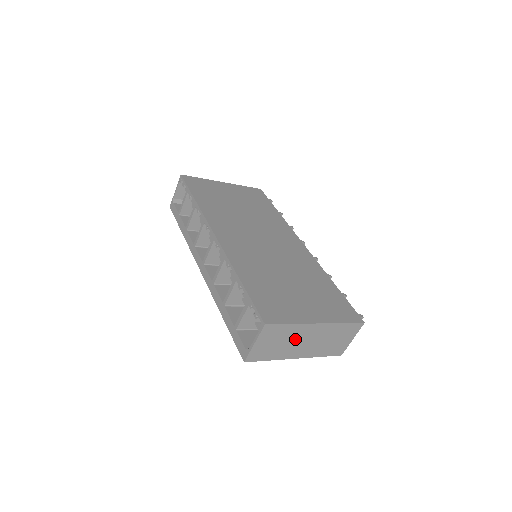
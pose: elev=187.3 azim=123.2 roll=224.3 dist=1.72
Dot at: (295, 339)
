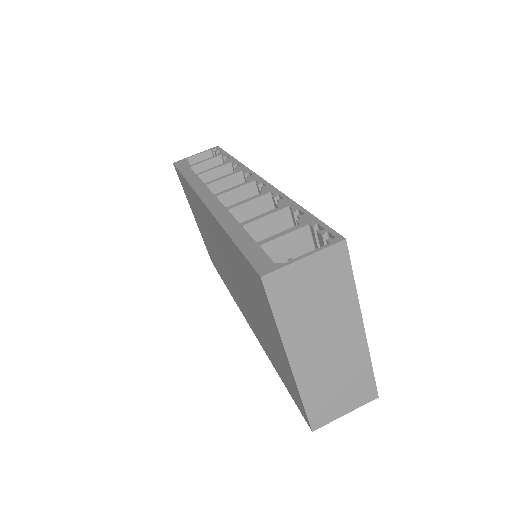
Dot at: (327, 320)
